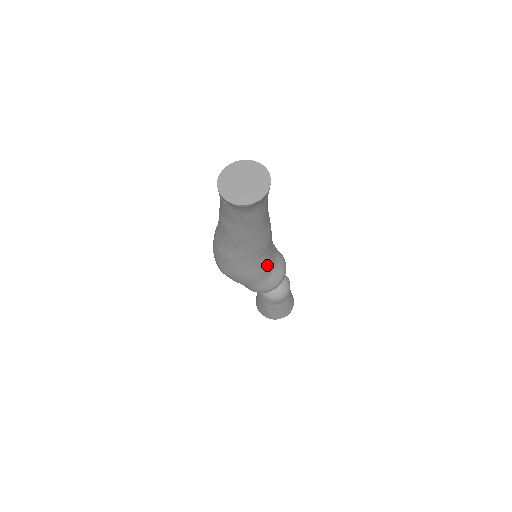
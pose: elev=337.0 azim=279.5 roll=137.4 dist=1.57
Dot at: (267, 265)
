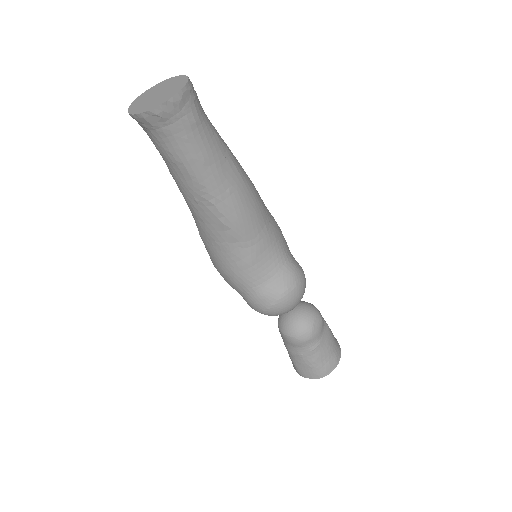
Dot at: (252, 264)
